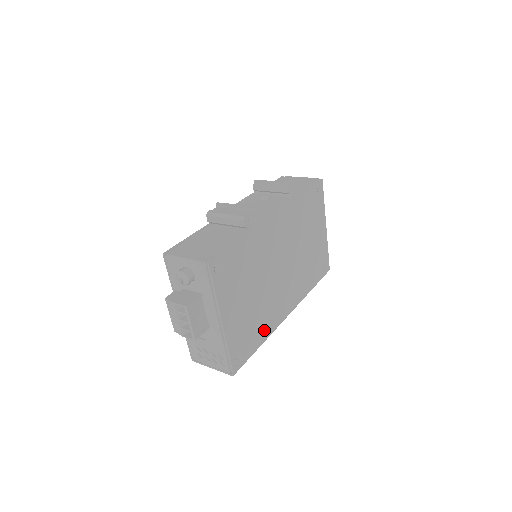
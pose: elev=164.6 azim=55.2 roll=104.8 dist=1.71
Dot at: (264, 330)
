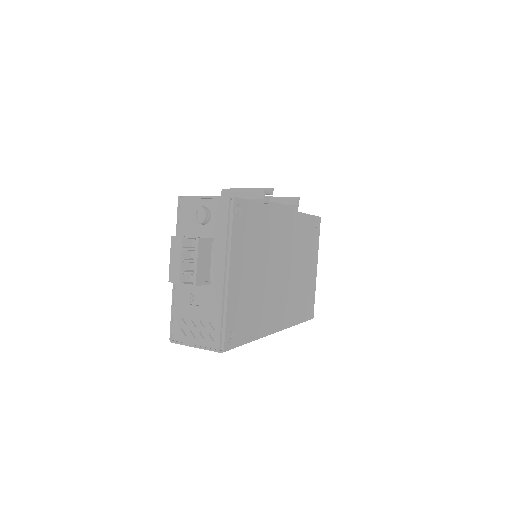
Dot at: (257, 325)
